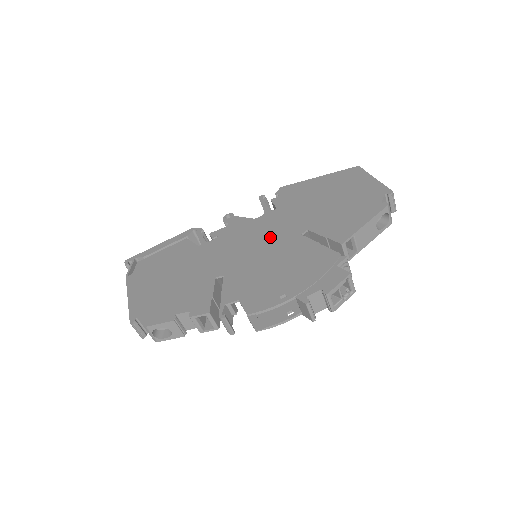
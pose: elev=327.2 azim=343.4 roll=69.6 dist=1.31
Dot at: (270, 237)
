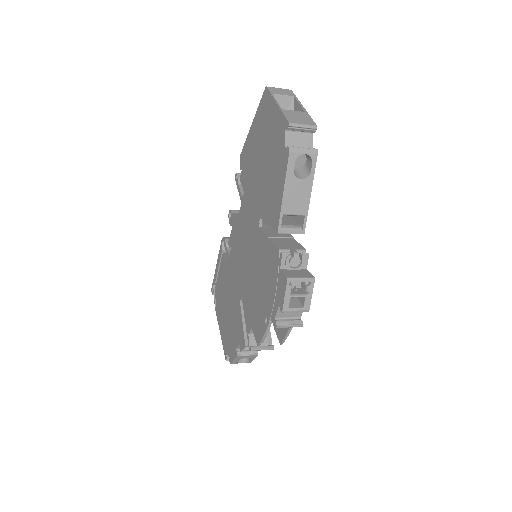
Dot at: (248, 238)
